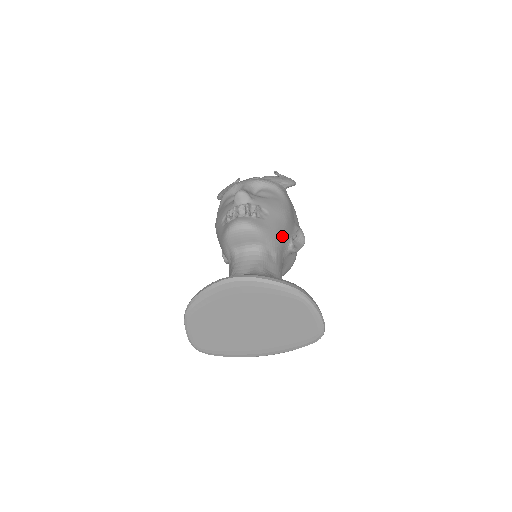
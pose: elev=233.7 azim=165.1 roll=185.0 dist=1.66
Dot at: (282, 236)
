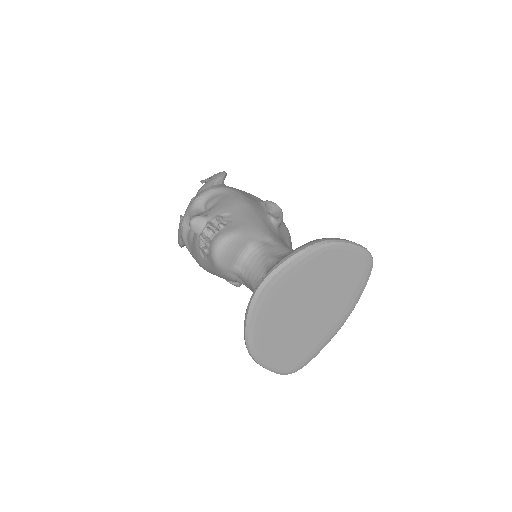
Dot at: (259, 219)
